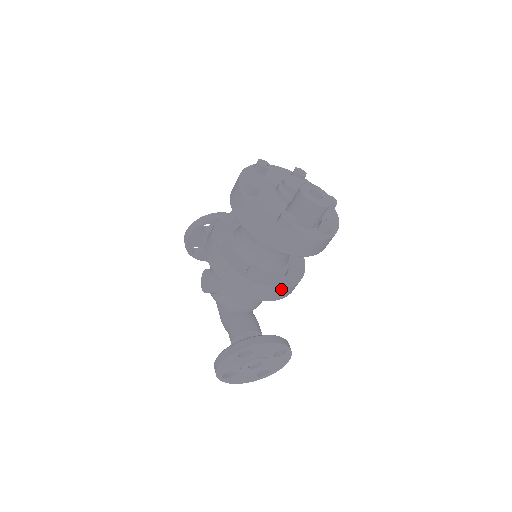
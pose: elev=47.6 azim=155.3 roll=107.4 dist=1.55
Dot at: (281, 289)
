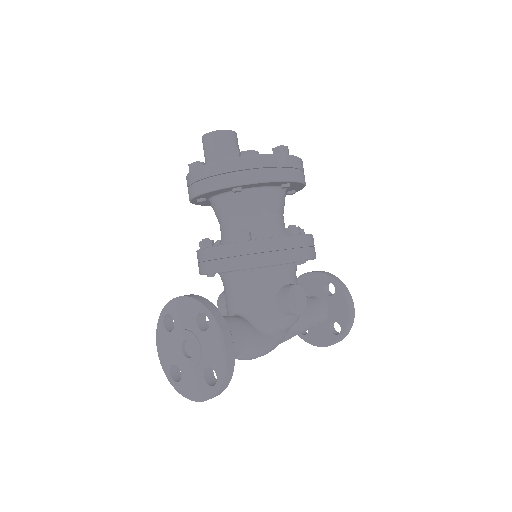
Dot at: (220, 248)
